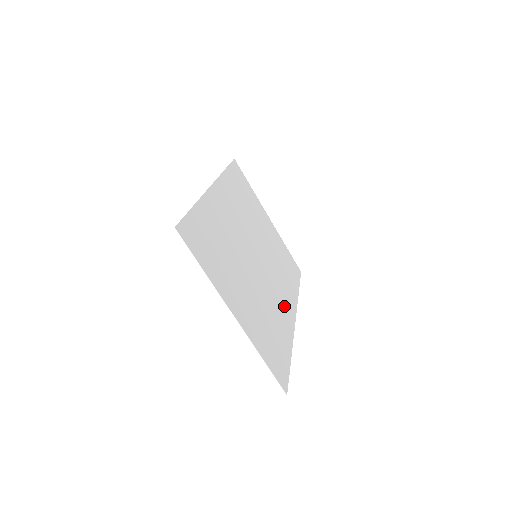
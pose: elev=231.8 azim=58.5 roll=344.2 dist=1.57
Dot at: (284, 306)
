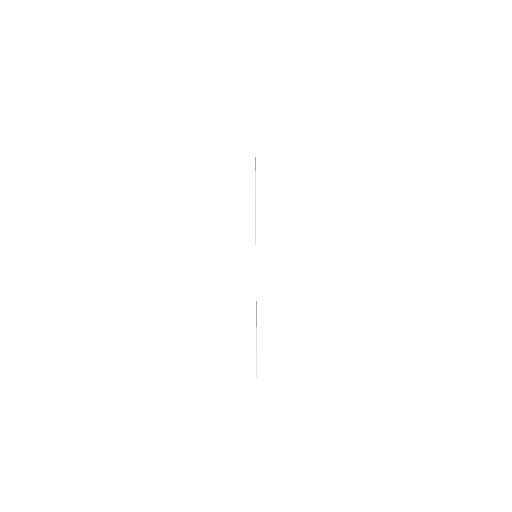
Dot at: occluded
